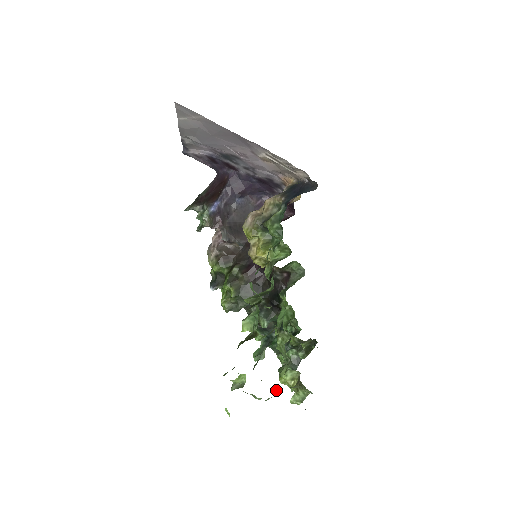
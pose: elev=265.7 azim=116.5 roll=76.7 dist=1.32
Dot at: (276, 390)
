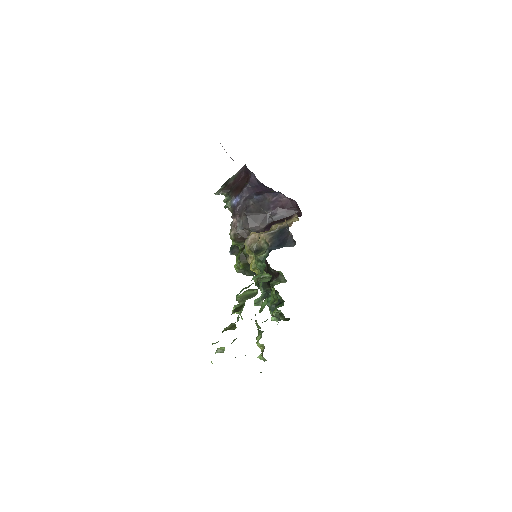
Dot at: occluded
